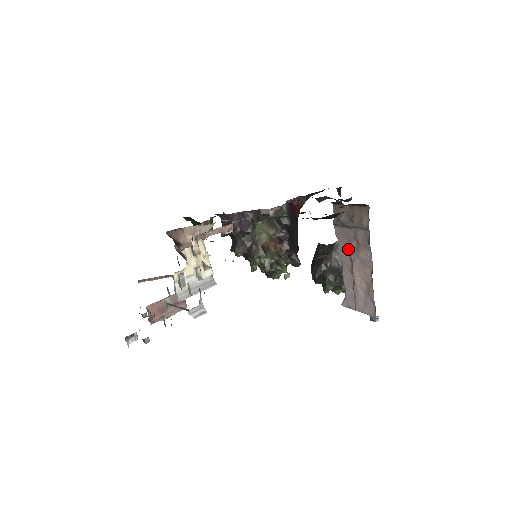
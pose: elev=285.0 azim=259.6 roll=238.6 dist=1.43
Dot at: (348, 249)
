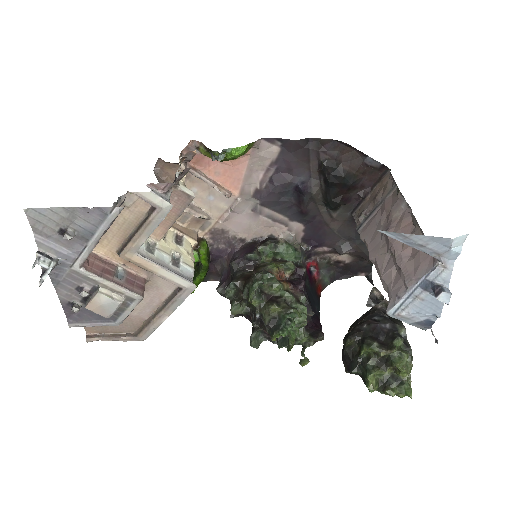
Dot at: (378, 232)
